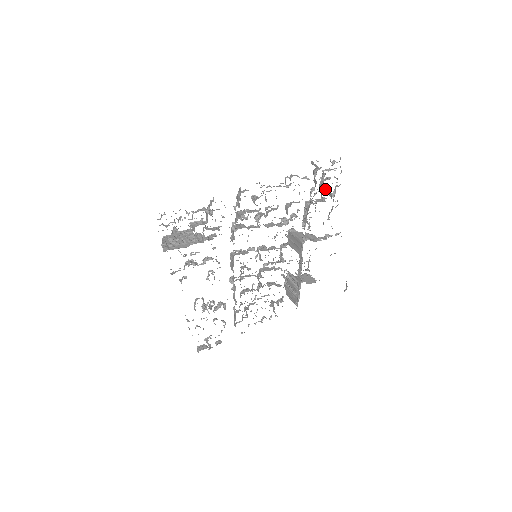
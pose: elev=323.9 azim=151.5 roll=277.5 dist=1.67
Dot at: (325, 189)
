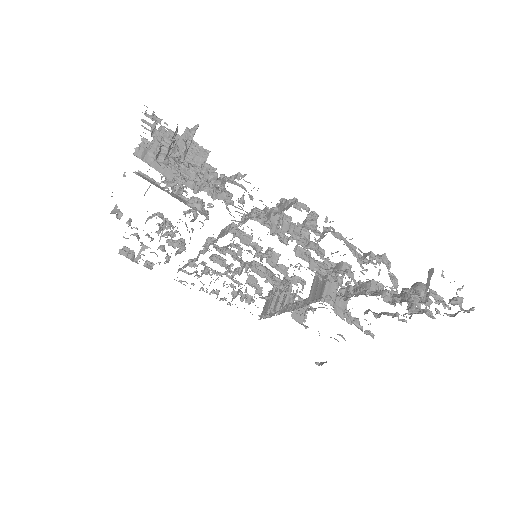
Dot at: occluded
